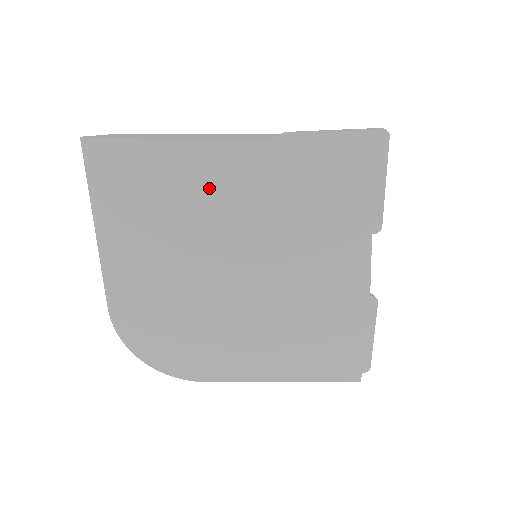
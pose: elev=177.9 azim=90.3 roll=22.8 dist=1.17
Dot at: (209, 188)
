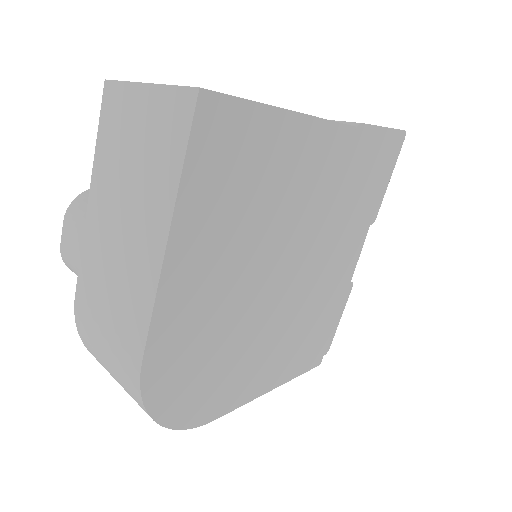
Dot at: (296, 179)
